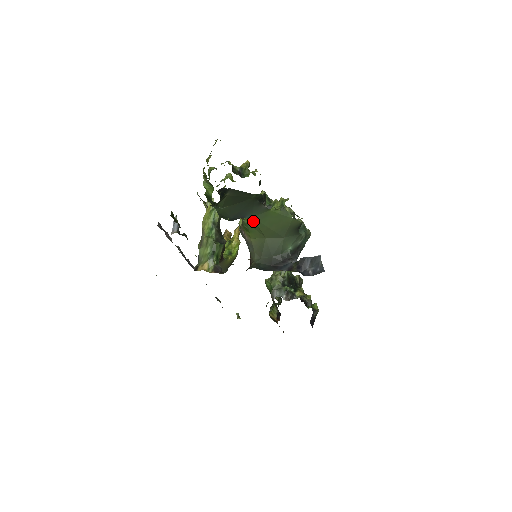
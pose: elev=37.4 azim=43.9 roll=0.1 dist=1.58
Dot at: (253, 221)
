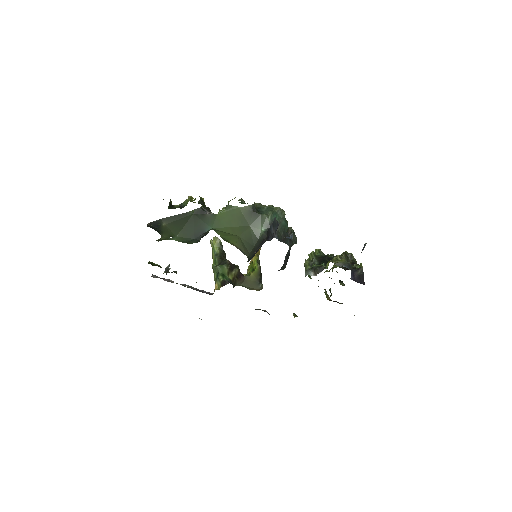
Dot at: (218, 231)
